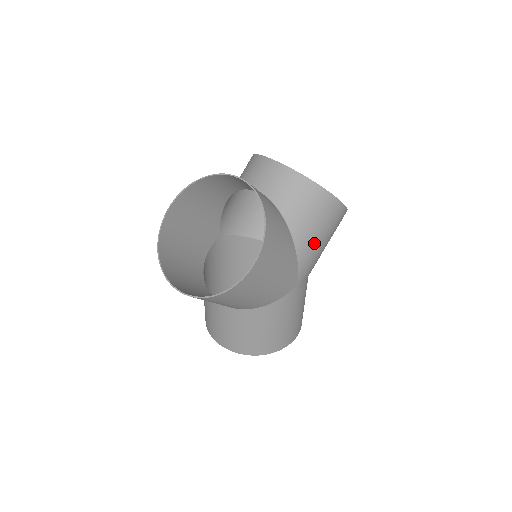
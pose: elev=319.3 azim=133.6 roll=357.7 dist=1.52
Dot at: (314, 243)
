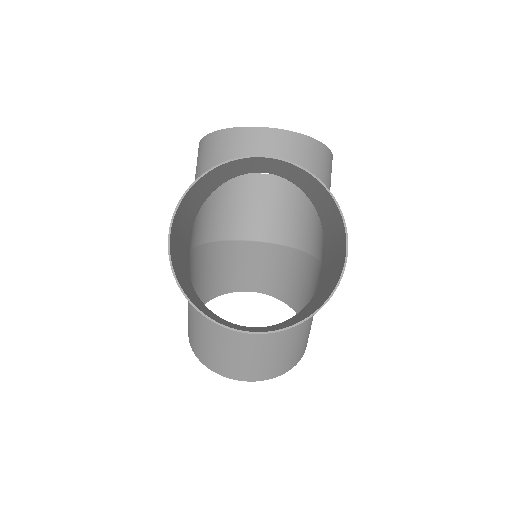
Dot at: occluded
